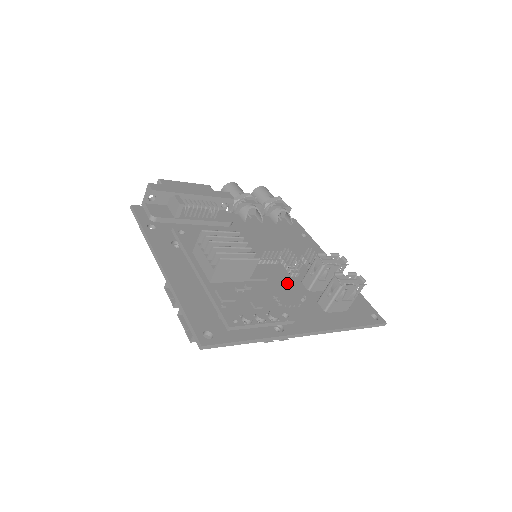
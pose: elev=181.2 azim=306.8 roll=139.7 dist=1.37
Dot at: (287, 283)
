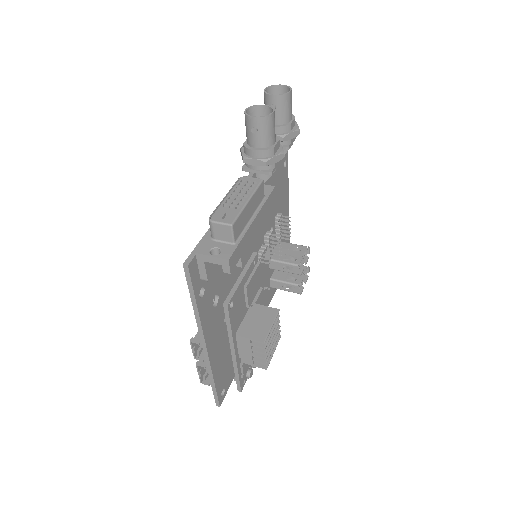
Dot at: (262, 273)
